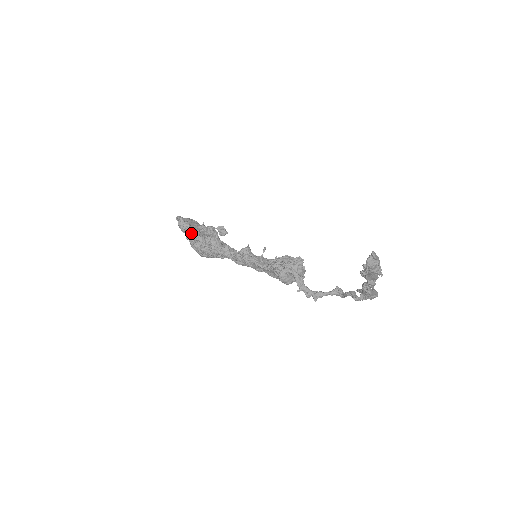
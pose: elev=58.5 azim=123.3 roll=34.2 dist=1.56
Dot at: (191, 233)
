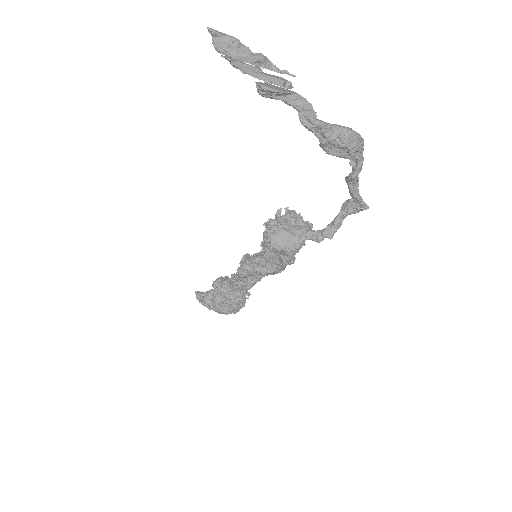
Dot at: occluded
